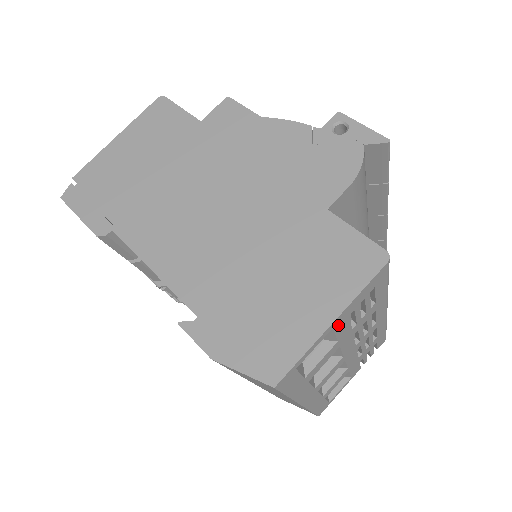
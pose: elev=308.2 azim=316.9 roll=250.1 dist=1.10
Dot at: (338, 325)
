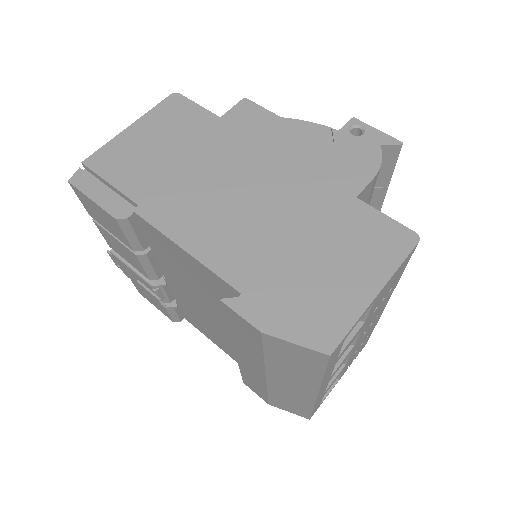
Dot at: (376, 300)
